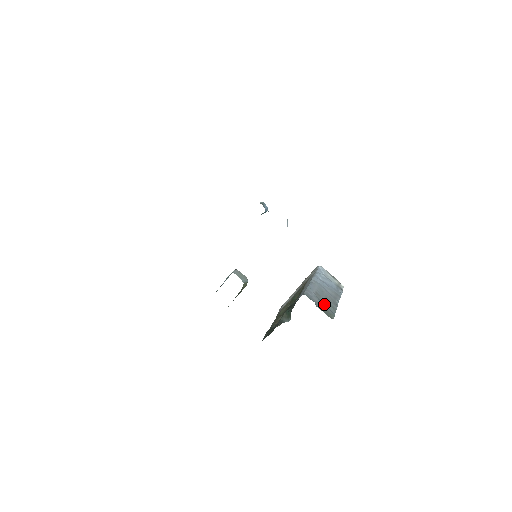
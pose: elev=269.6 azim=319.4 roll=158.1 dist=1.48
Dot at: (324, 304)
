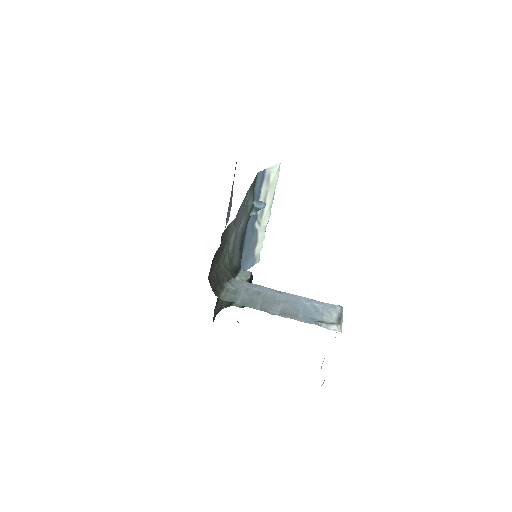
Dot at: (246, 297)
